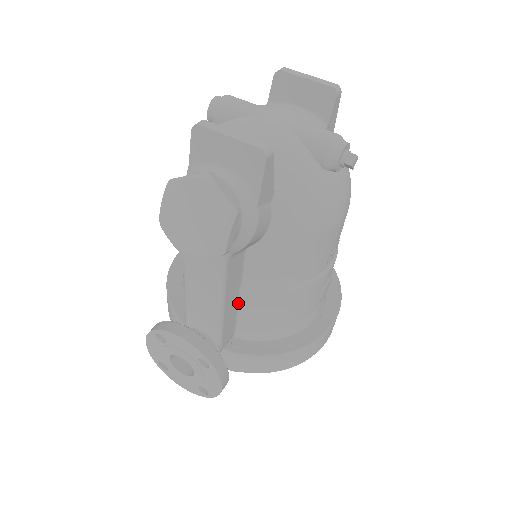
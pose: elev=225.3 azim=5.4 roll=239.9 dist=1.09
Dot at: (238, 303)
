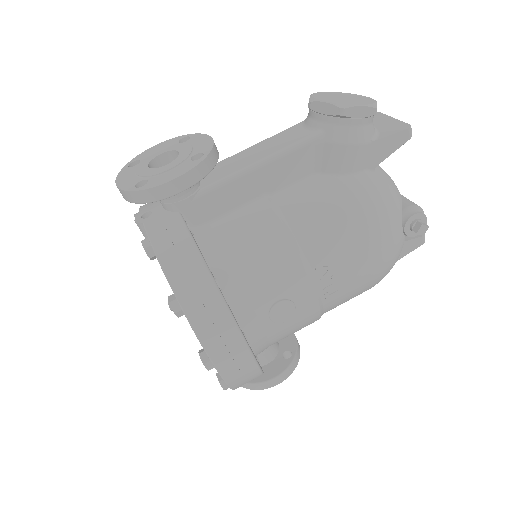
Dot at: (246, 204)
